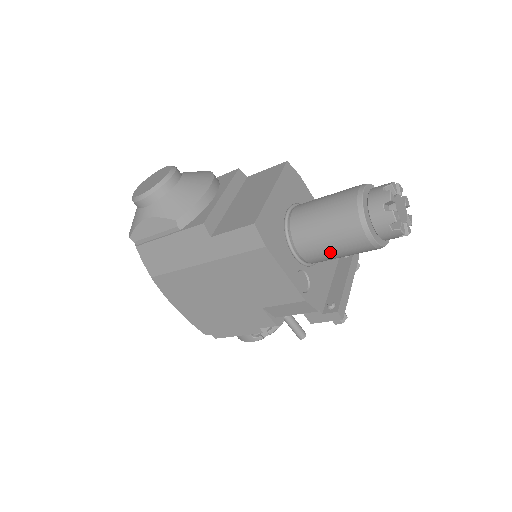
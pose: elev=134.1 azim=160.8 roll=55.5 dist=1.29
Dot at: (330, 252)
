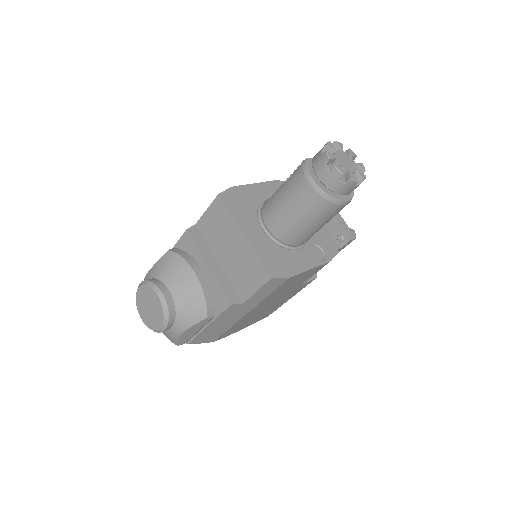
Dot at: occluded
